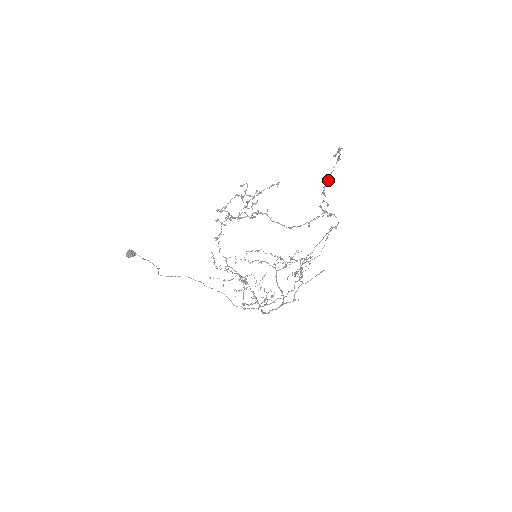
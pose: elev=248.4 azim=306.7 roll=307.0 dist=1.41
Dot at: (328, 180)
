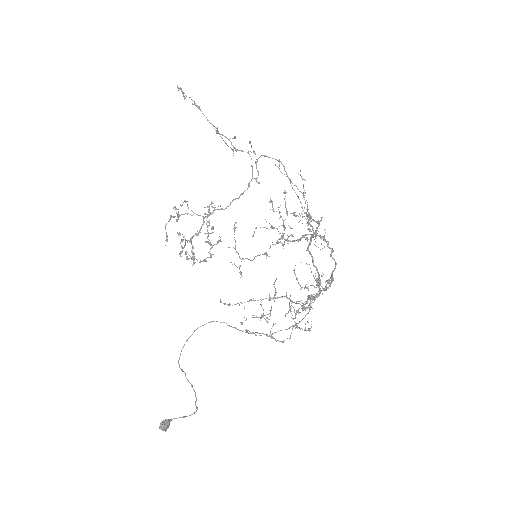
Dot at: (214, 128)
